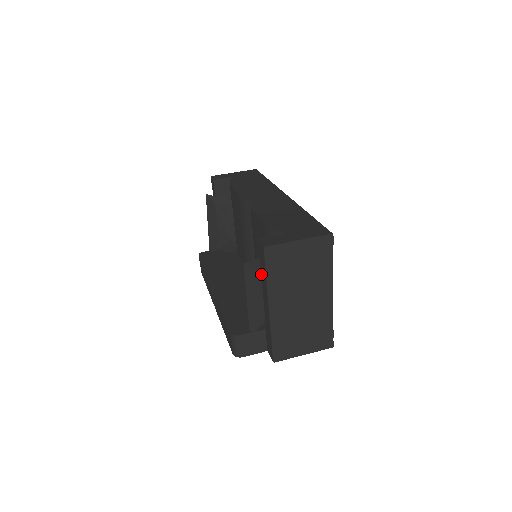
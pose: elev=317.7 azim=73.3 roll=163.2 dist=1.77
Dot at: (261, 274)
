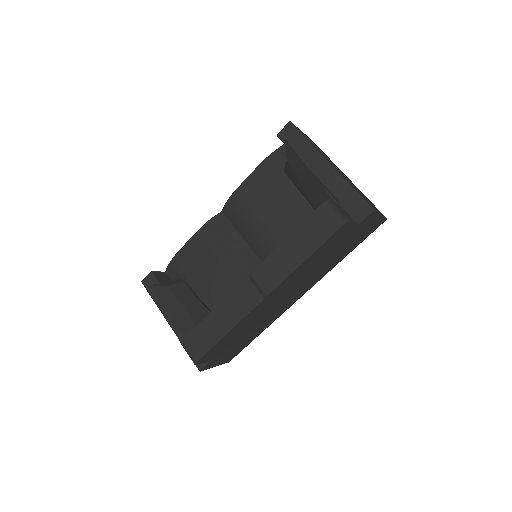
Dot at: (299, 156)
